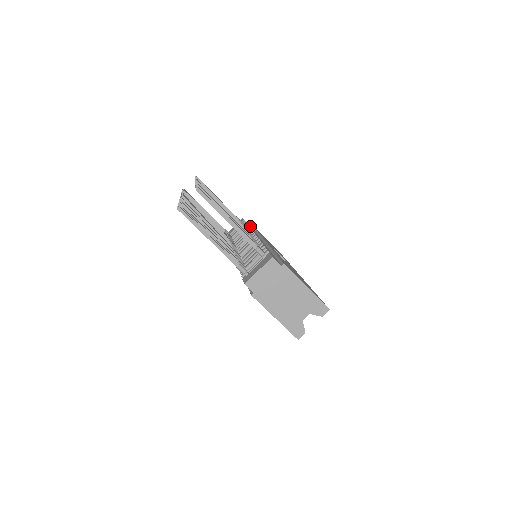
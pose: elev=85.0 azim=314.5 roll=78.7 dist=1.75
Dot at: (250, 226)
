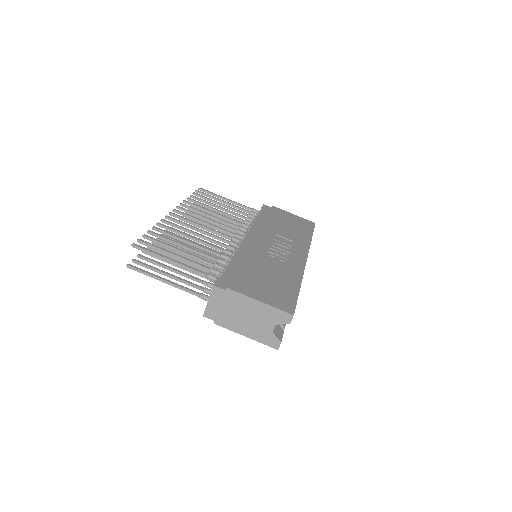
Dot at: (264, 215)
